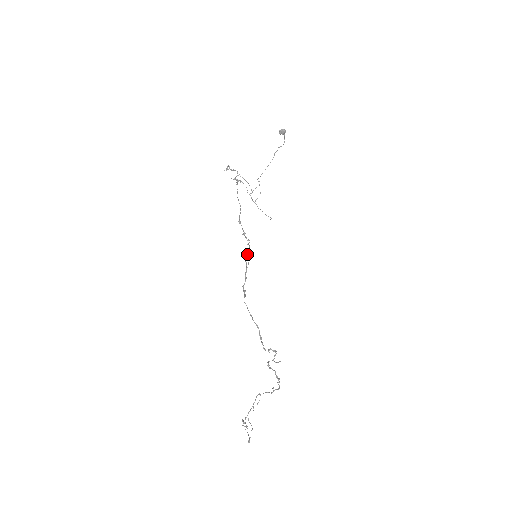
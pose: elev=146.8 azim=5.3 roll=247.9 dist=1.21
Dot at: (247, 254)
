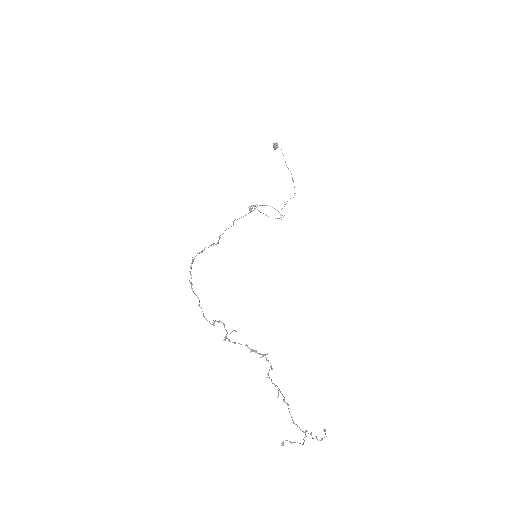
Dot at: occluded
